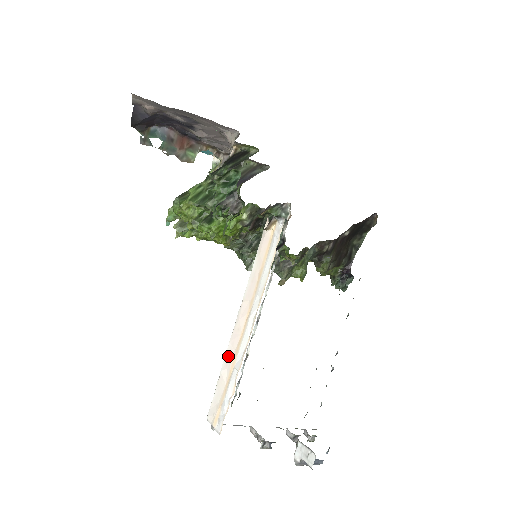
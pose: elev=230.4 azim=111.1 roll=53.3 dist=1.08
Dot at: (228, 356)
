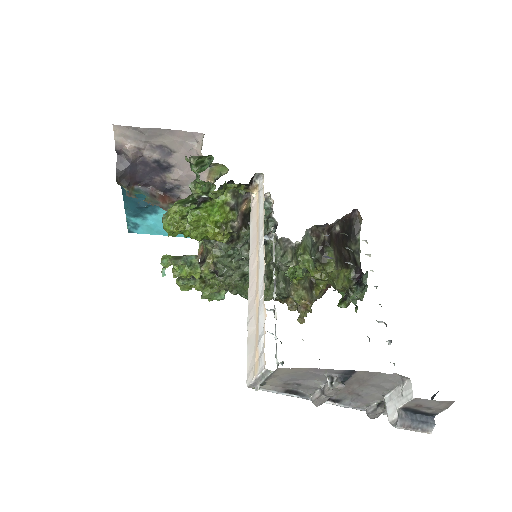
Dot at: (250, 306)
